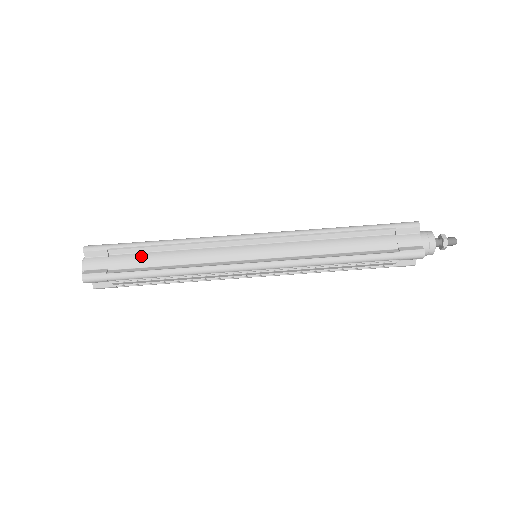
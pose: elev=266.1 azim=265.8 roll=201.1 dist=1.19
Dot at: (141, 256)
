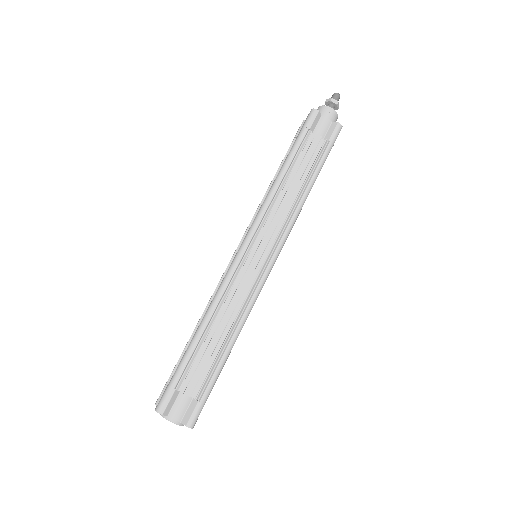
Dot at: occluded
